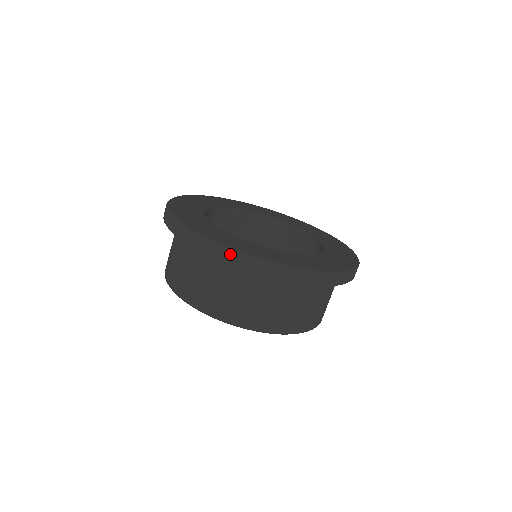
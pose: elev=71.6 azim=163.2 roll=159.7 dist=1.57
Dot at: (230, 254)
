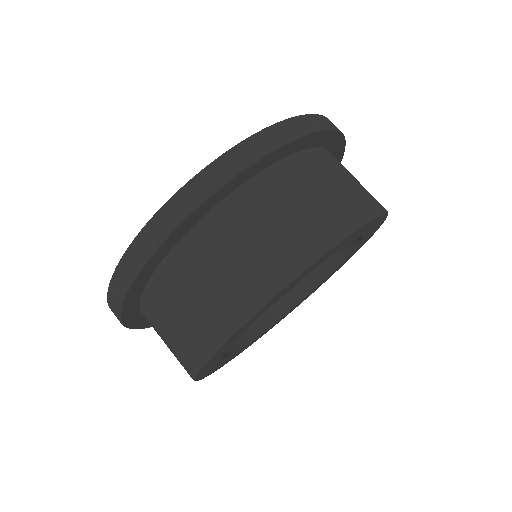
Dot at: (288, 126)
